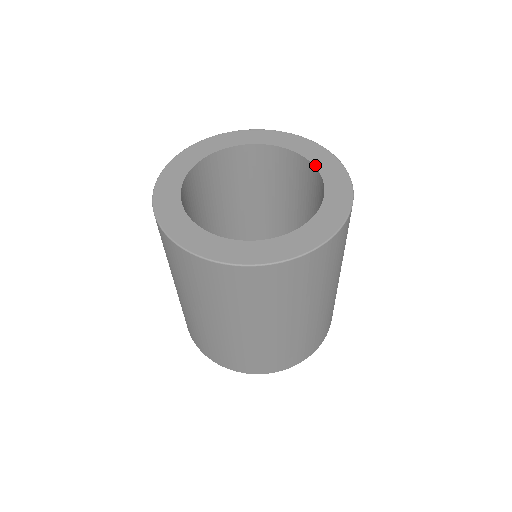
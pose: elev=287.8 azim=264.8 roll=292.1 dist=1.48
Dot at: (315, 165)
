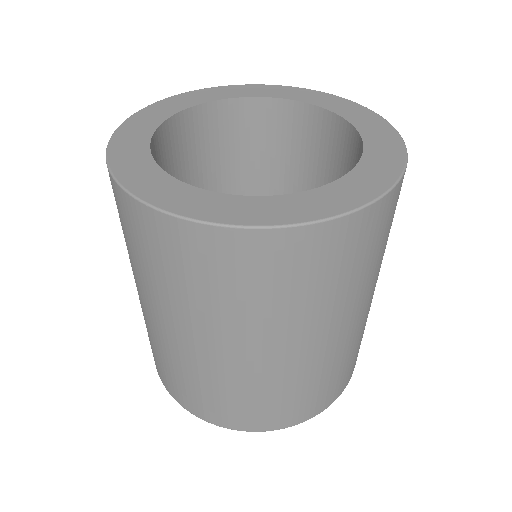
Dot at: (349, 120)
